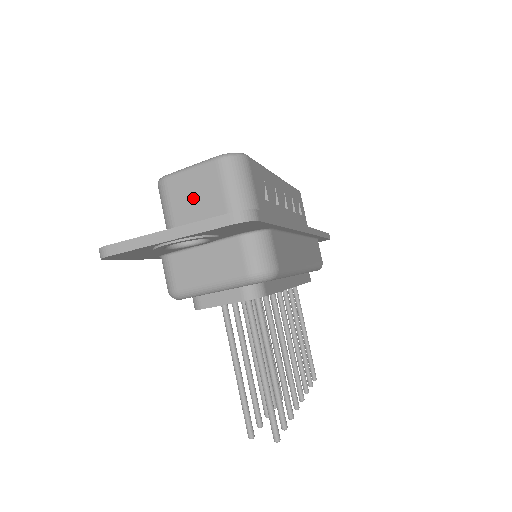
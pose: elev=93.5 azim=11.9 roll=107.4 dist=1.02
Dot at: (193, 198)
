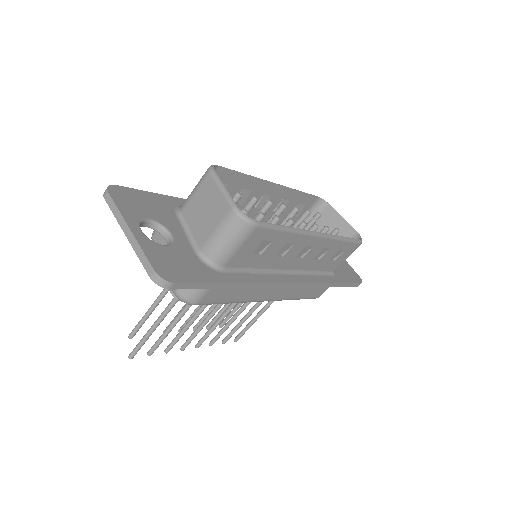
Dot at: (205, 207)
